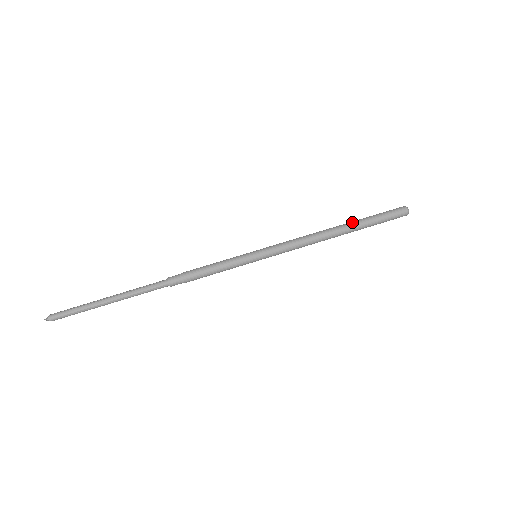
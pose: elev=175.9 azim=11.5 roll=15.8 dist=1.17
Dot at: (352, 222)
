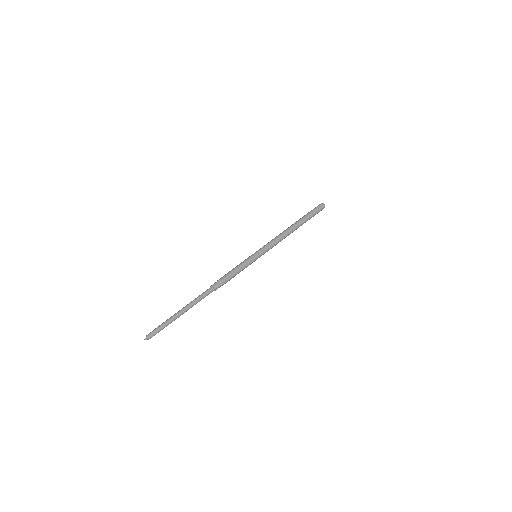
Dot at: (298, 220)
